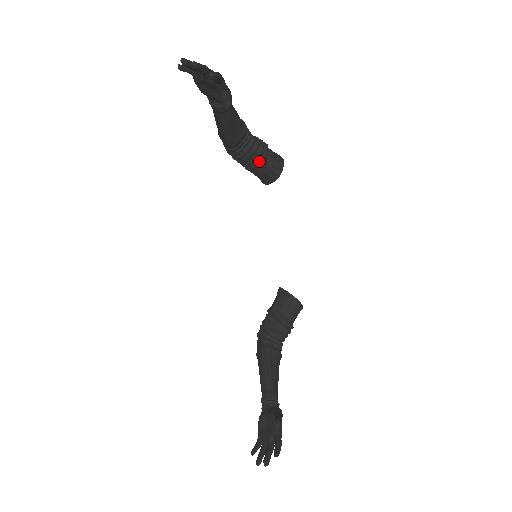
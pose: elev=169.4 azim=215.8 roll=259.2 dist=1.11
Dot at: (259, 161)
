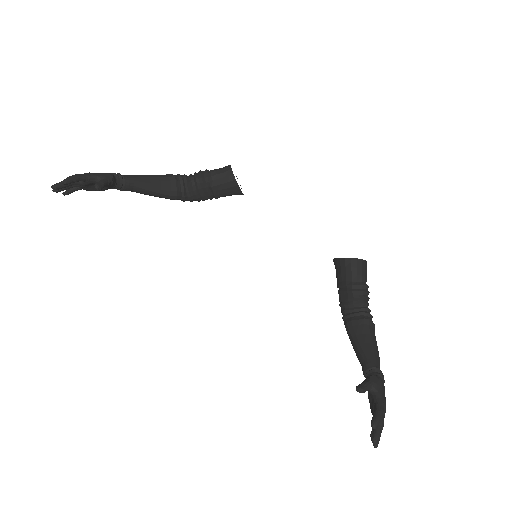
Dot at: (209, 186)
